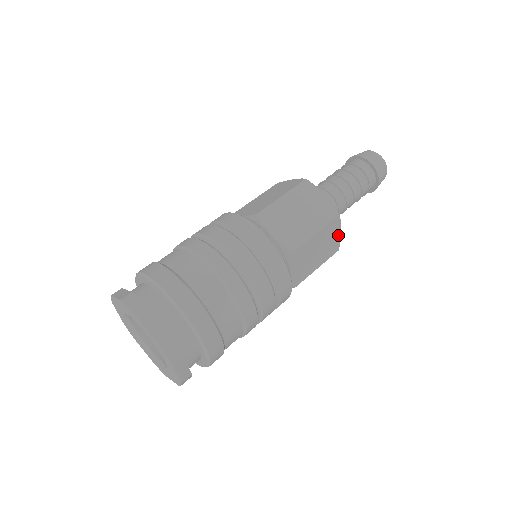
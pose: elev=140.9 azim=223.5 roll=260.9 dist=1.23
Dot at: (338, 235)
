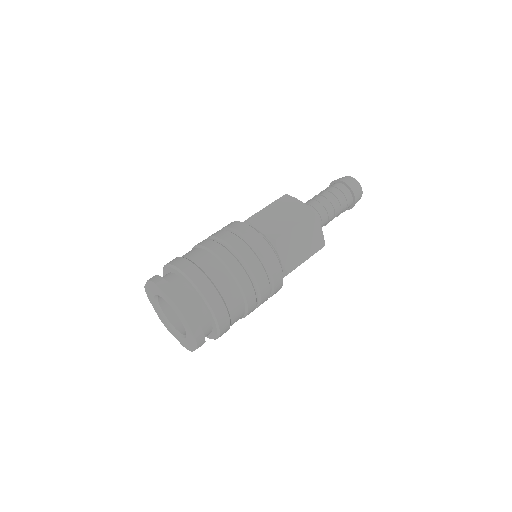
Dot at: (319, 231)
